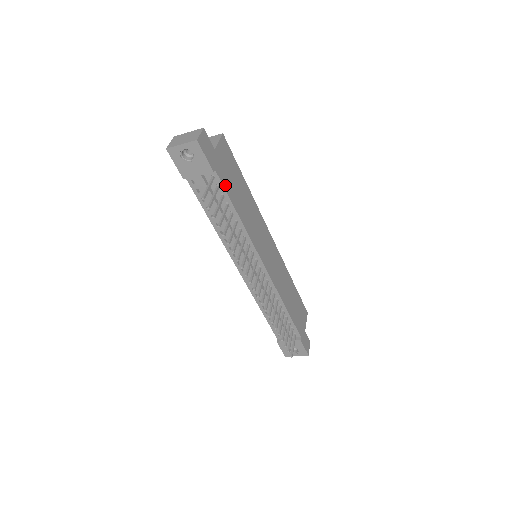
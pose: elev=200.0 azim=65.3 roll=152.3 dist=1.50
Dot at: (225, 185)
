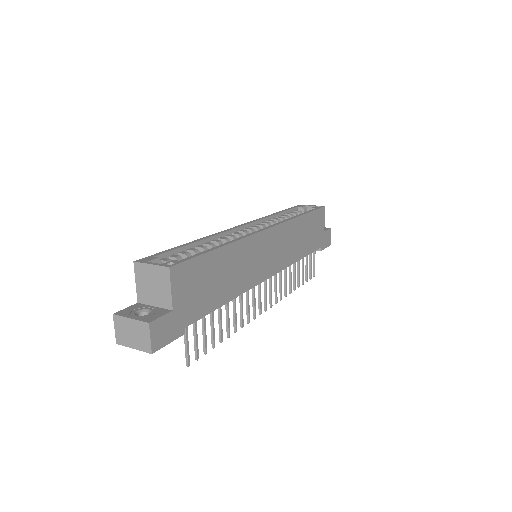
Dot at: (201, 312)
